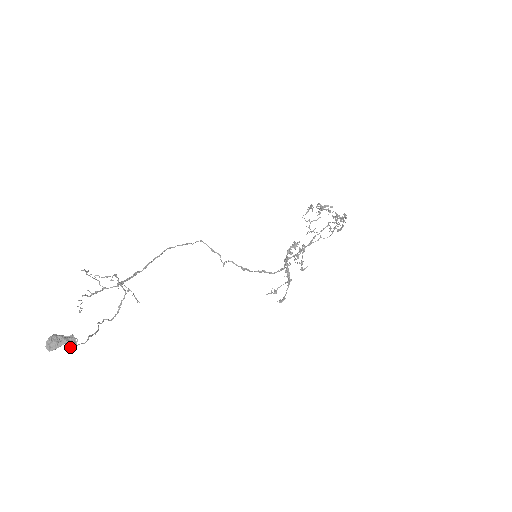
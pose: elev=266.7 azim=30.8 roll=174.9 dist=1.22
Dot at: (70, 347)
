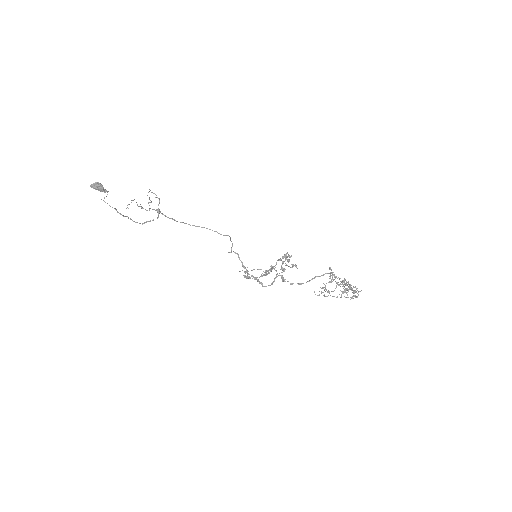
Dot at: (100, 190)
